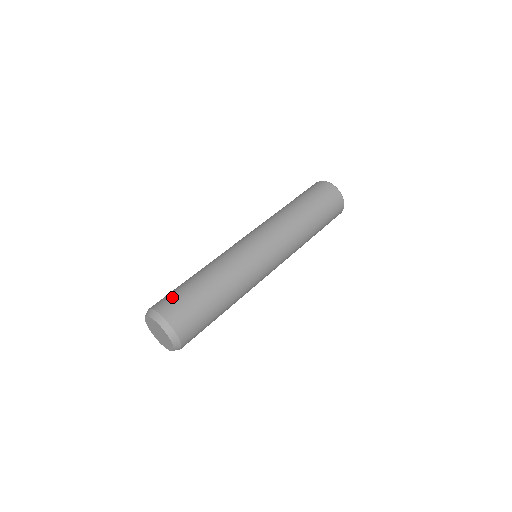
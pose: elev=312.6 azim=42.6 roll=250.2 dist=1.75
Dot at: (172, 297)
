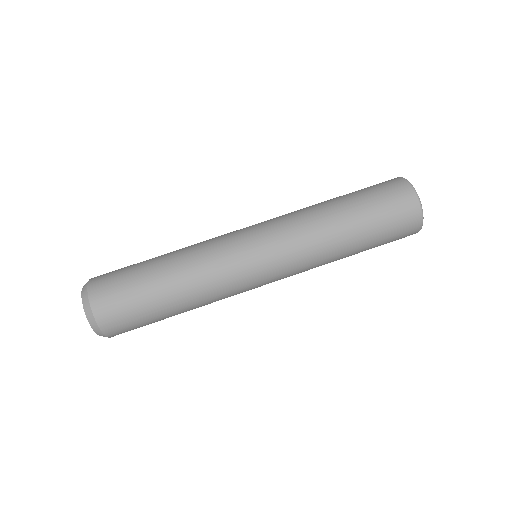
Dot at: (120, 305)
